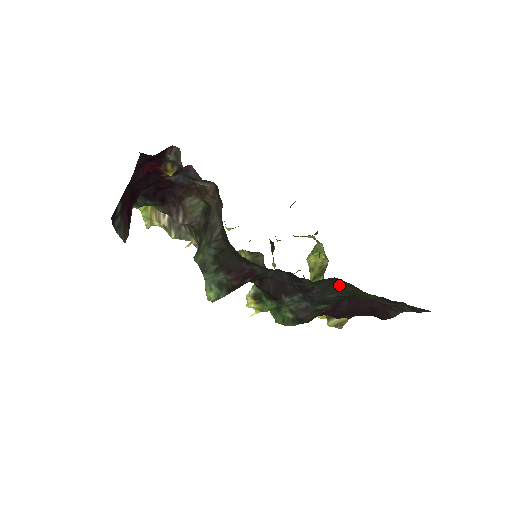
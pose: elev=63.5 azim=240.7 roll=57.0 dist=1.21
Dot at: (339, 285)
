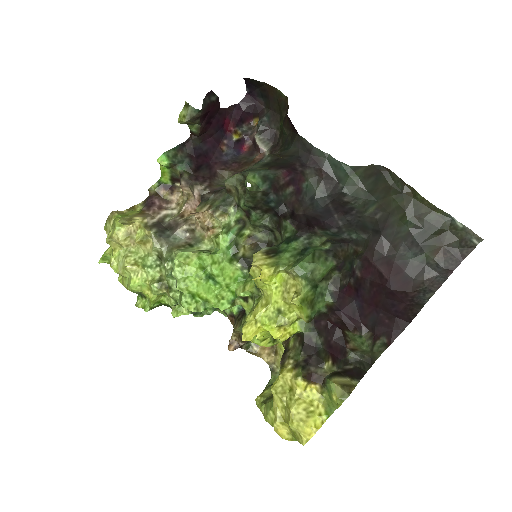
Dot at: (382, 188)
